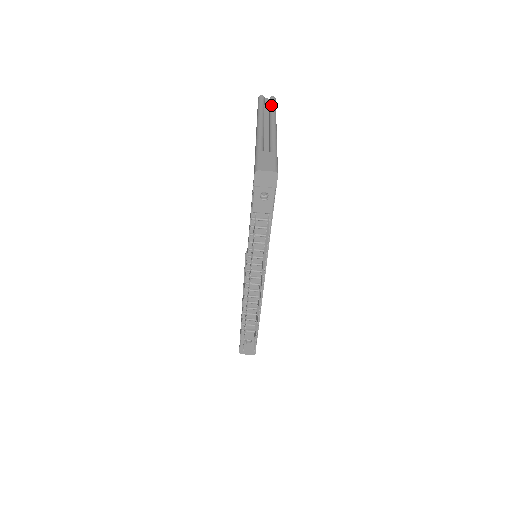
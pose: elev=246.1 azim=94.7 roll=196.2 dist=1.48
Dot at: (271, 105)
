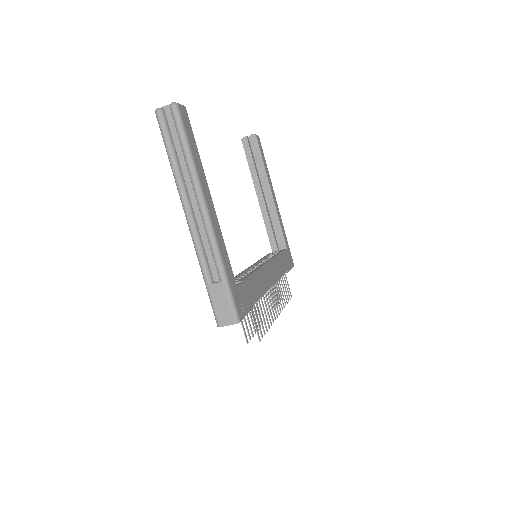
Dot at: (180, 142)
